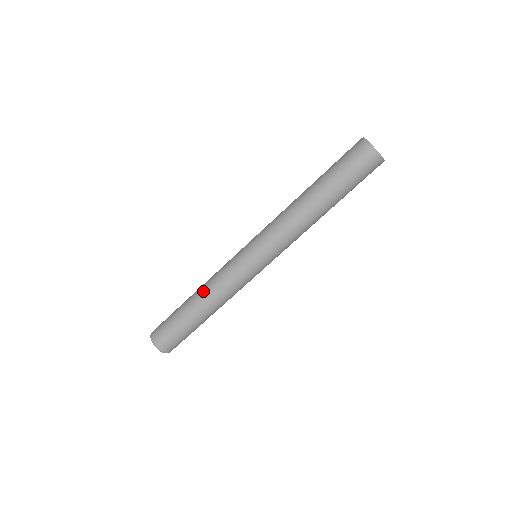
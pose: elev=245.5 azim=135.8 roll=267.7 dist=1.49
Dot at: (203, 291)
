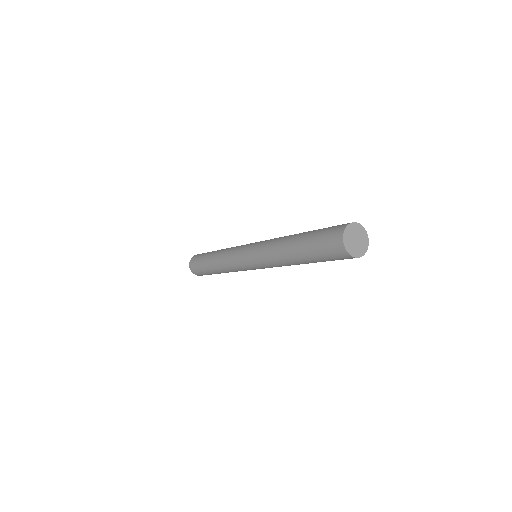
Dot at: (218, 254)
